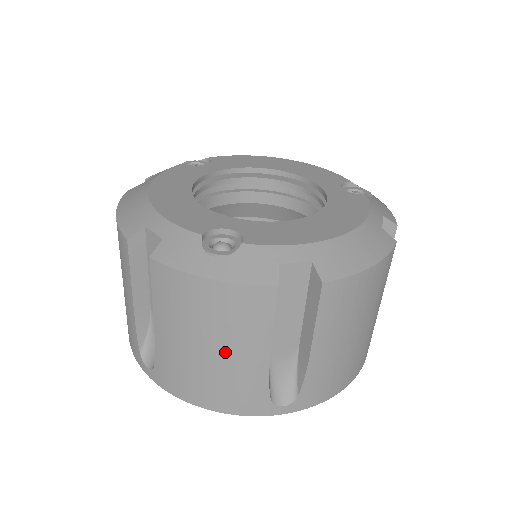
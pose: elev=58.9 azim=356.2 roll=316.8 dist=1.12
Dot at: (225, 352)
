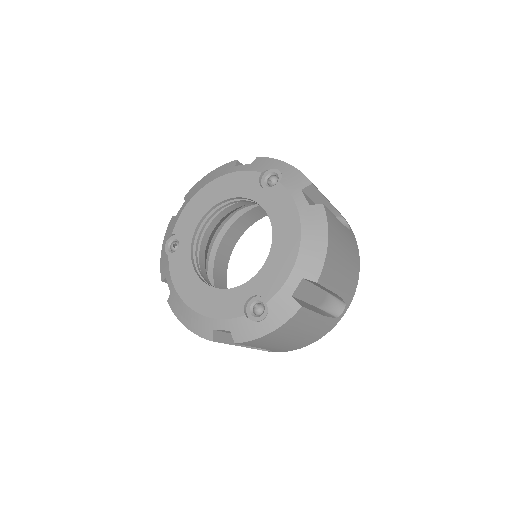
Dot at: (302, 333)
